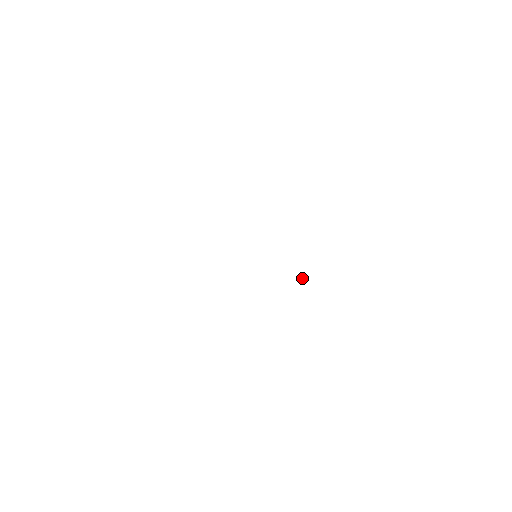
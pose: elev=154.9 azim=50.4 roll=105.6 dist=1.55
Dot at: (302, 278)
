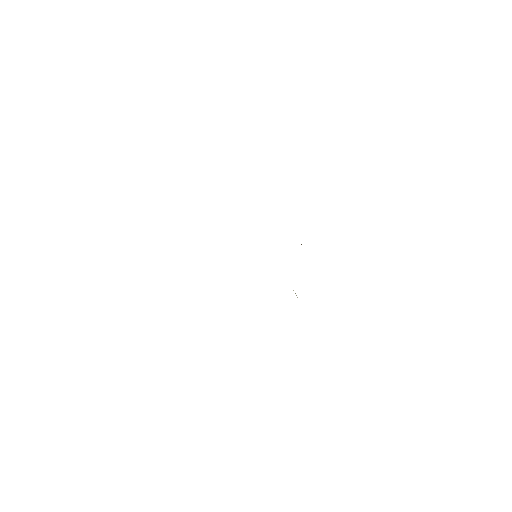
Dot at: occluded
